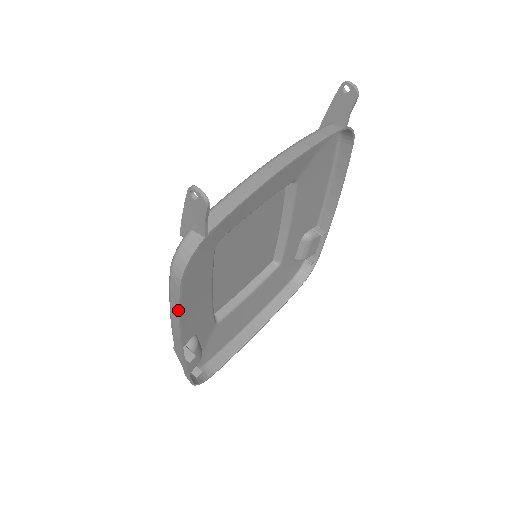
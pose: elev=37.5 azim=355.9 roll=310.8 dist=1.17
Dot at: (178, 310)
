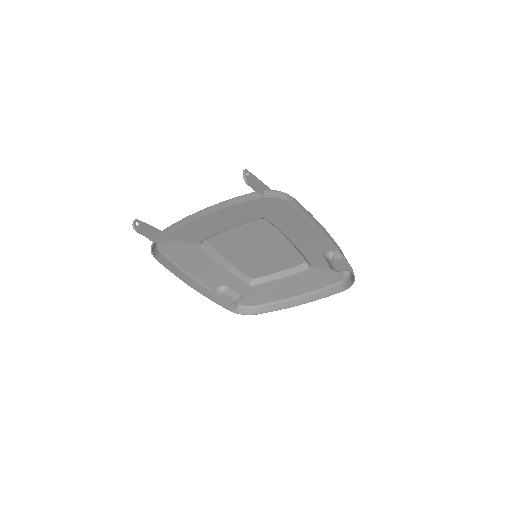
Dot at: (168, 269)
